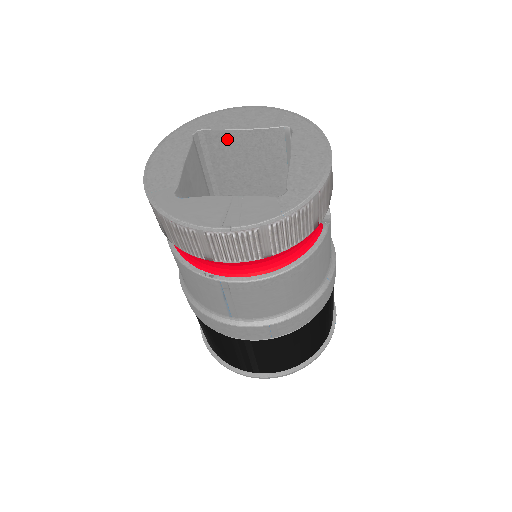
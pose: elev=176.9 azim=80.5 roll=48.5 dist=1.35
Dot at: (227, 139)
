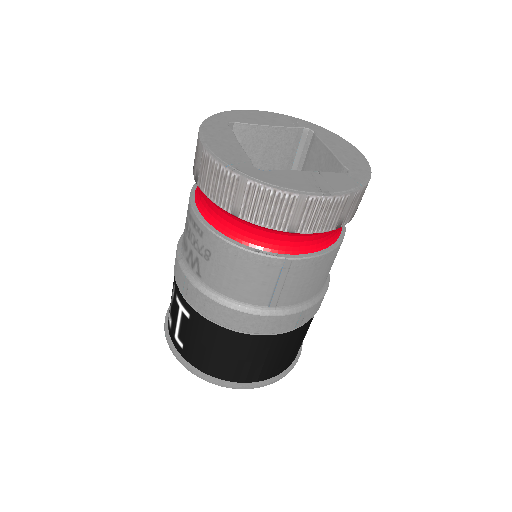
Dot at: (253, 134)
